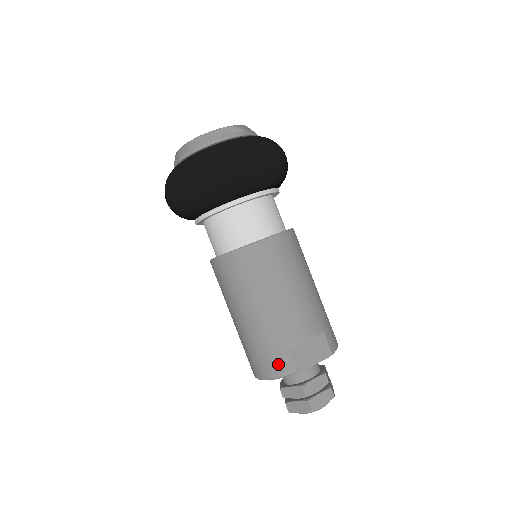
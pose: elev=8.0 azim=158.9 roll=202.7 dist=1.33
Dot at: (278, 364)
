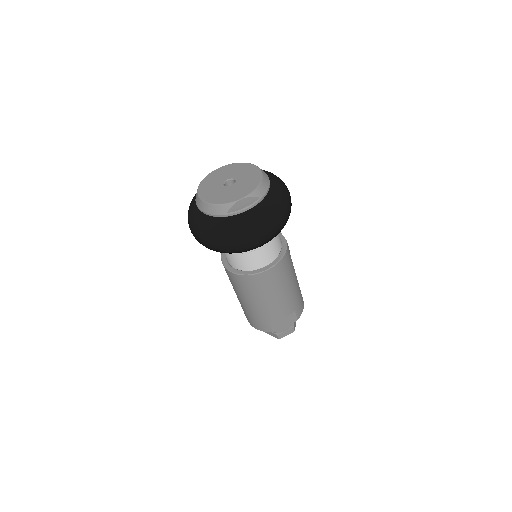
Dot at: (262, 327)
